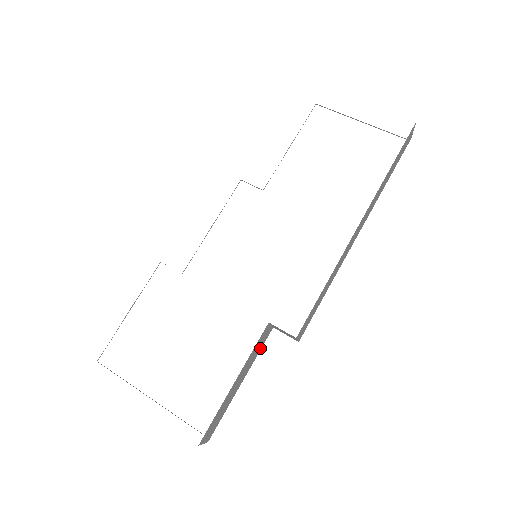
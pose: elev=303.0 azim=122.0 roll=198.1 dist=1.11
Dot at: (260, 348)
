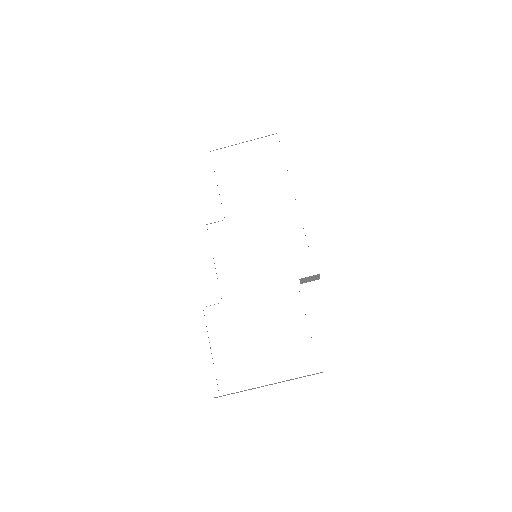
Dot at: occluded
